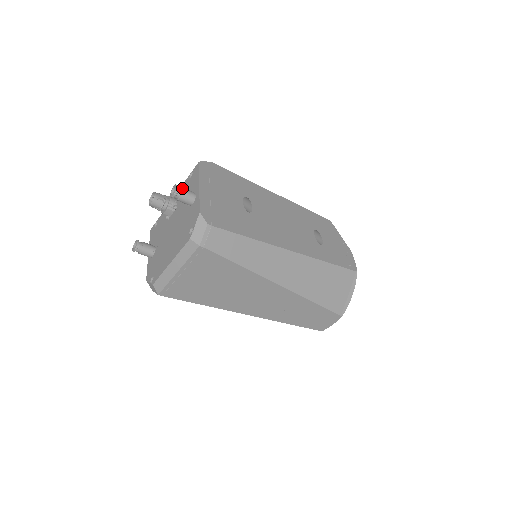
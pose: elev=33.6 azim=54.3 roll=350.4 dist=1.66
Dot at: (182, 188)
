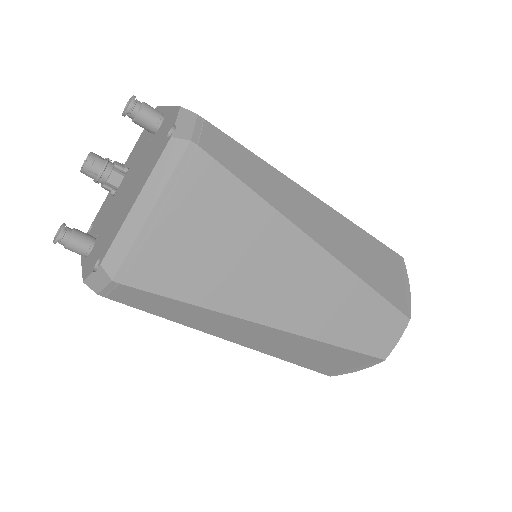
Dot at: occluded
